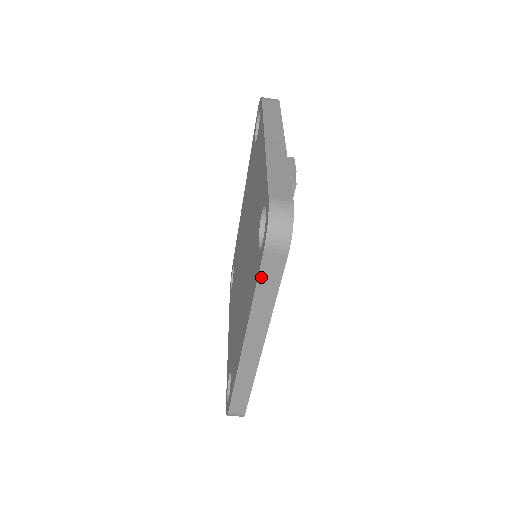
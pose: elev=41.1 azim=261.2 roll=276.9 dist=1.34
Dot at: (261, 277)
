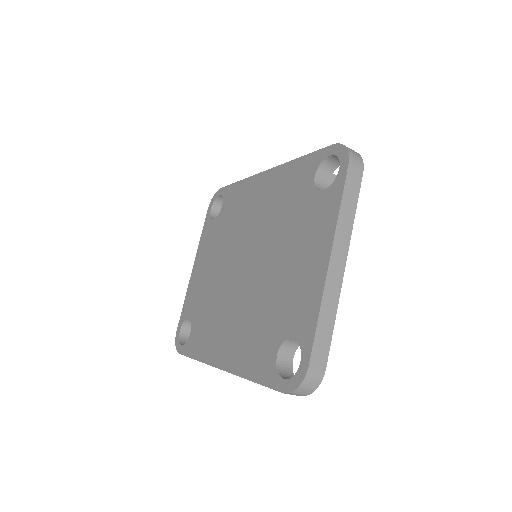
Dot at: occluded
